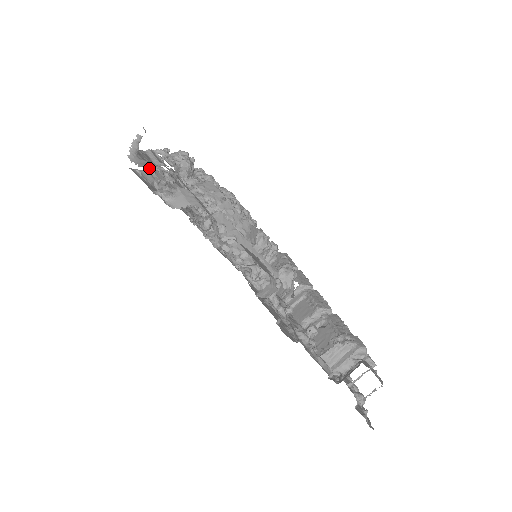
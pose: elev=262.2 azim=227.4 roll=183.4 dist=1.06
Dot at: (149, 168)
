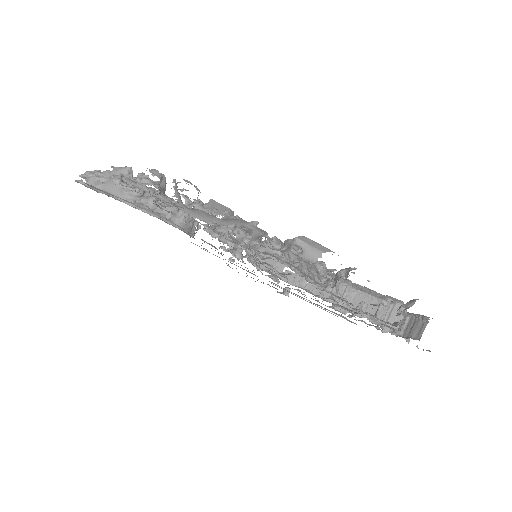
Dot at: (254, 225)
